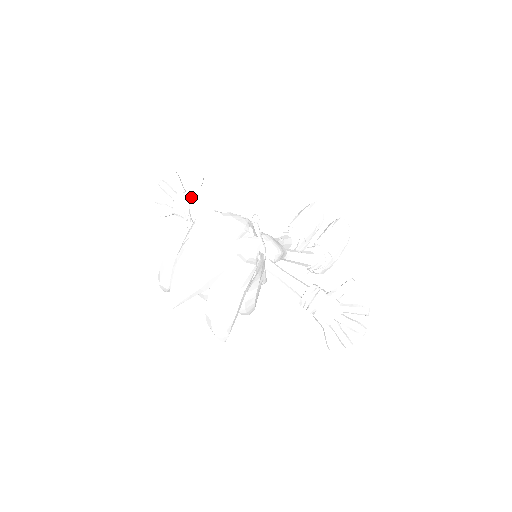
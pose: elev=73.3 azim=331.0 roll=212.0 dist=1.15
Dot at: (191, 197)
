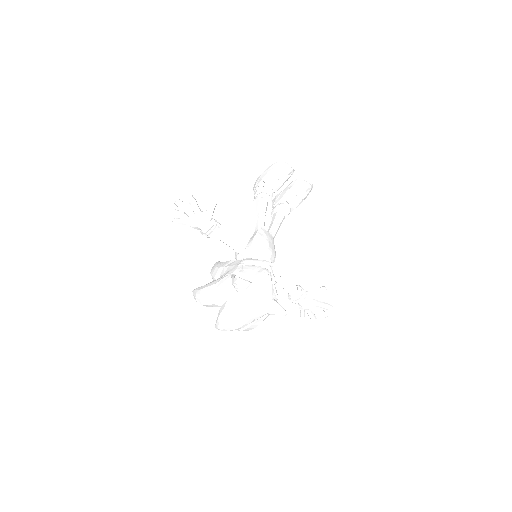
Dot at: (238, 282)
